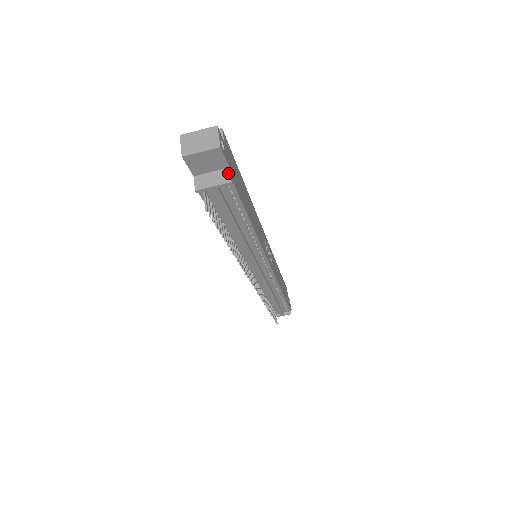
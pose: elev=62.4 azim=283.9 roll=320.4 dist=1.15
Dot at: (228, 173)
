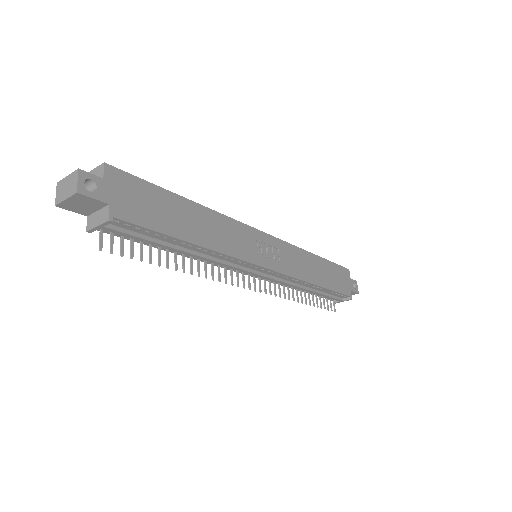
Dot at: (107, 211)
